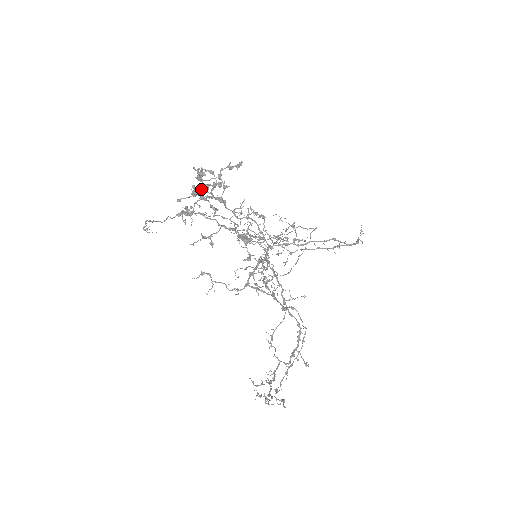
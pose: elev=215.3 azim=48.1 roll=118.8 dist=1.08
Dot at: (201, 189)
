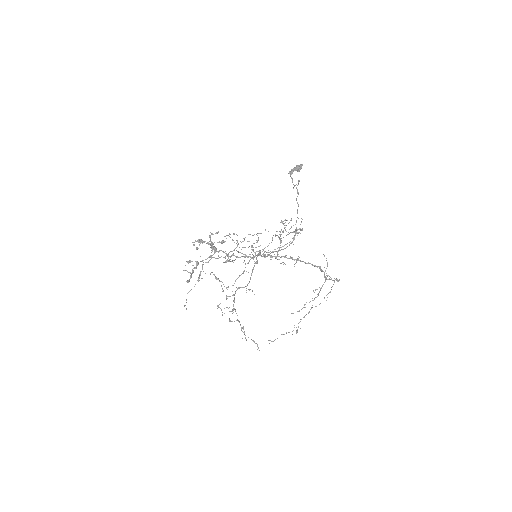
Dot at: (188, 282)
